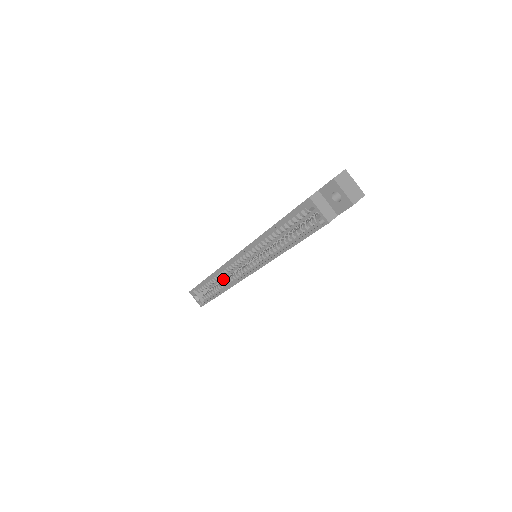
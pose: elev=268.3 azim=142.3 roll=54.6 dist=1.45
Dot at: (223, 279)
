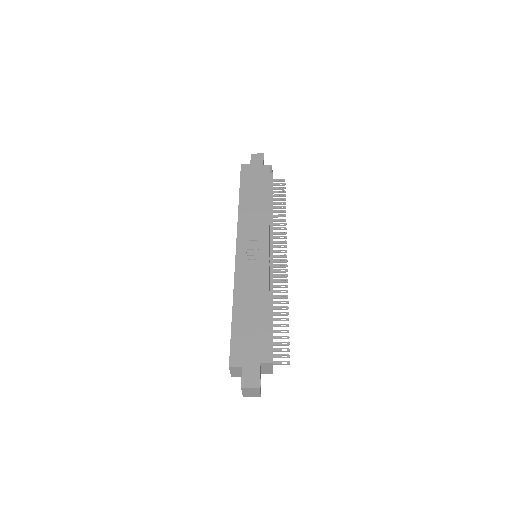
Dot at: occluded
